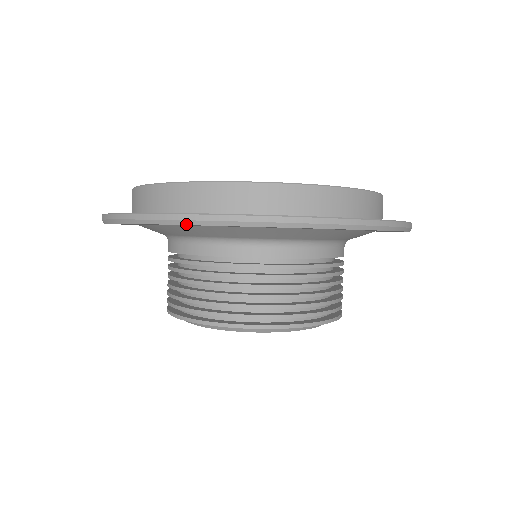
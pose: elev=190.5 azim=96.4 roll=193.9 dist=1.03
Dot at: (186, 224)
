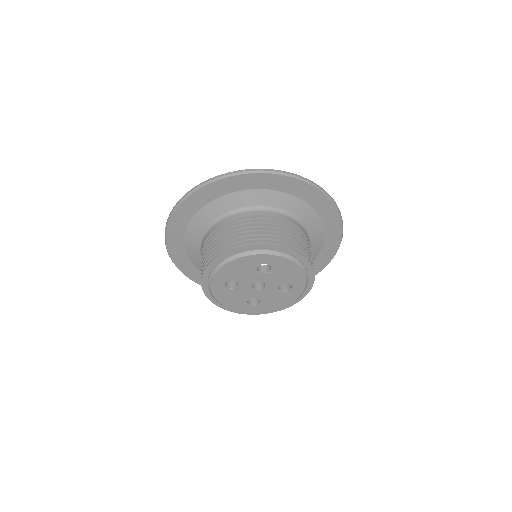
Dot at: (172, 215)
